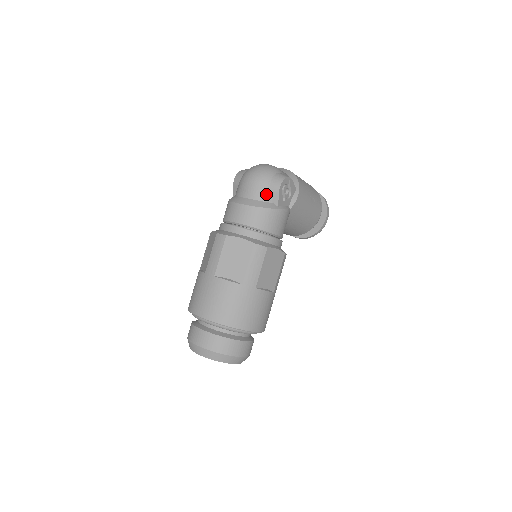
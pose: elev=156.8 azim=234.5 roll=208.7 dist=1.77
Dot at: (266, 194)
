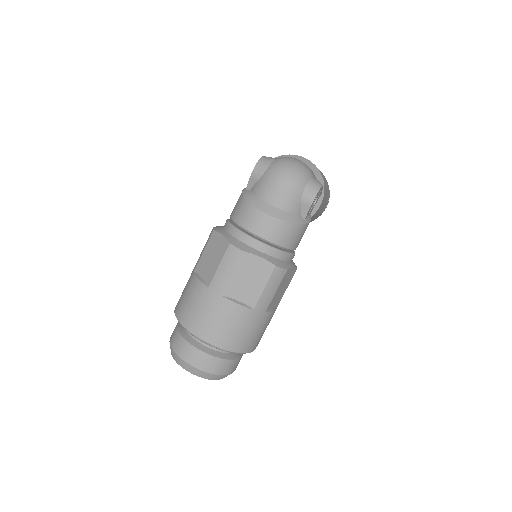
Dot at: (295, 205)
